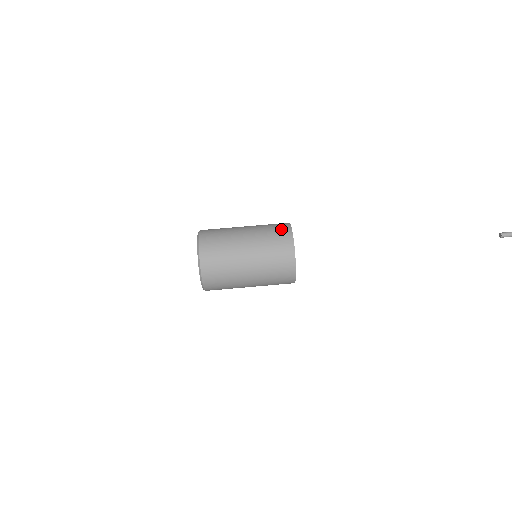
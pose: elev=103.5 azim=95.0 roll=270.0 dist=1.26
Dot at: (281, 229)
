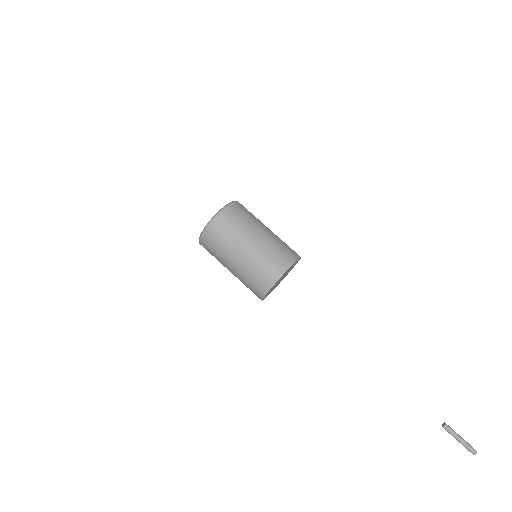
Dot at: (293, 250)
